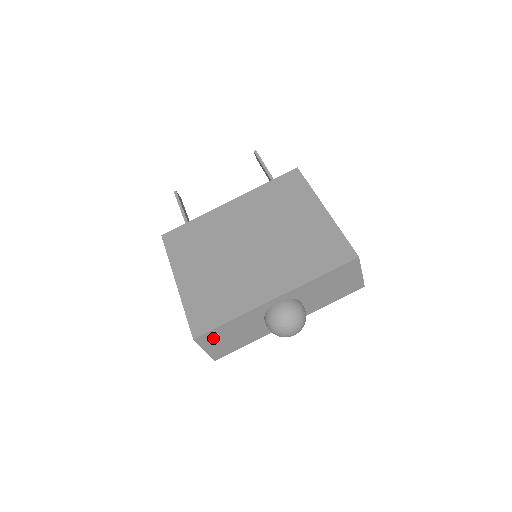
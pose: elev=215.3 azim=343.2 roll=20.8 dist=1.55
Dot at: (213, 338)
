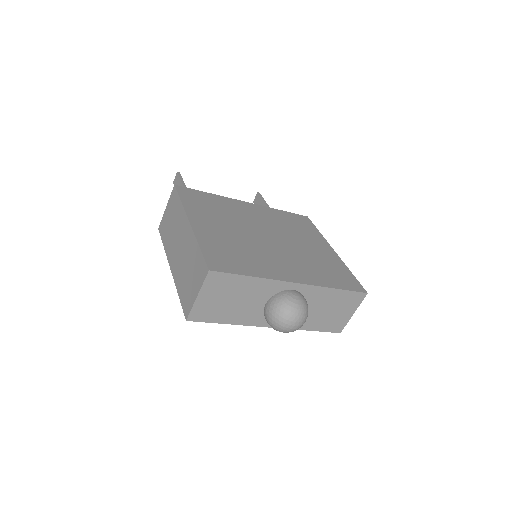
Dot at: (219, 286)
